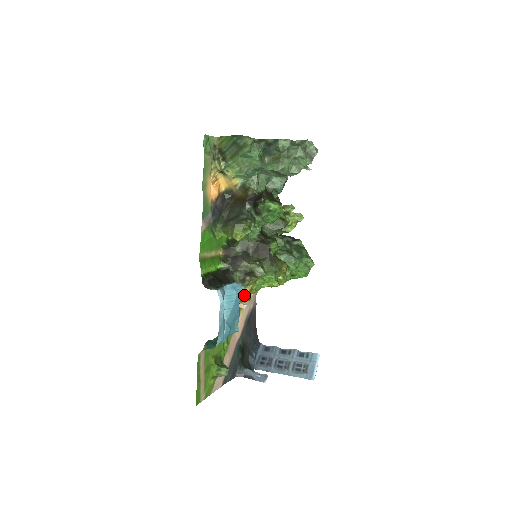
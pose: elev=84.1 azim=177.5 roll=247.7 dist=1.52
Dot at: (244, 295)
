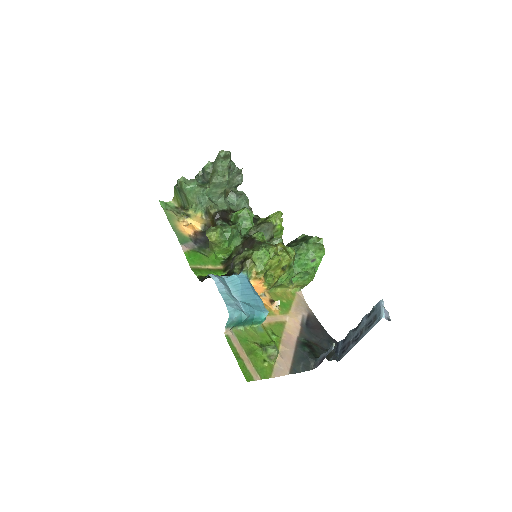
Dot at: (258, 284)
